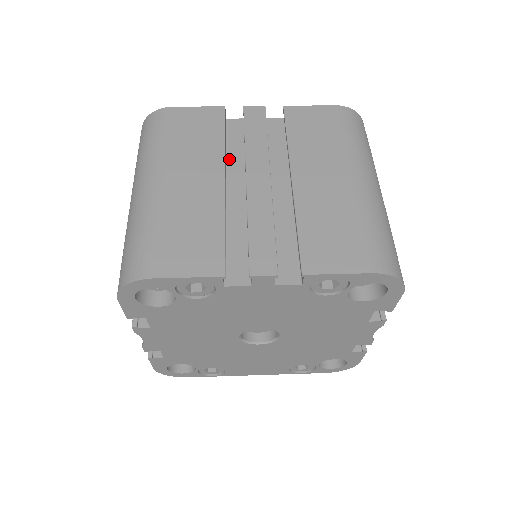
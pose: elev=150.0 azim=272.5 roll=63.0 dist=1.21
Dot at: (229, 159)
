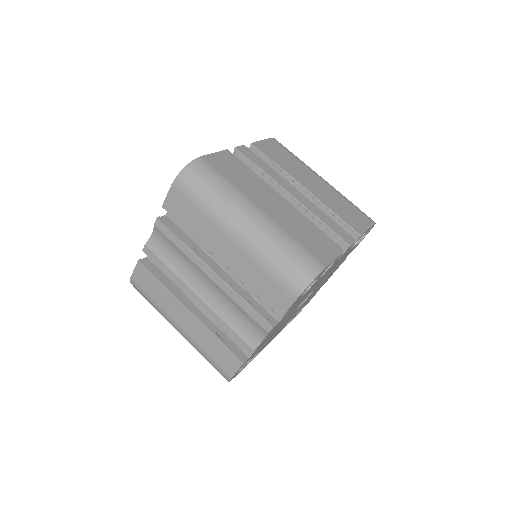
Dot at: occluded
